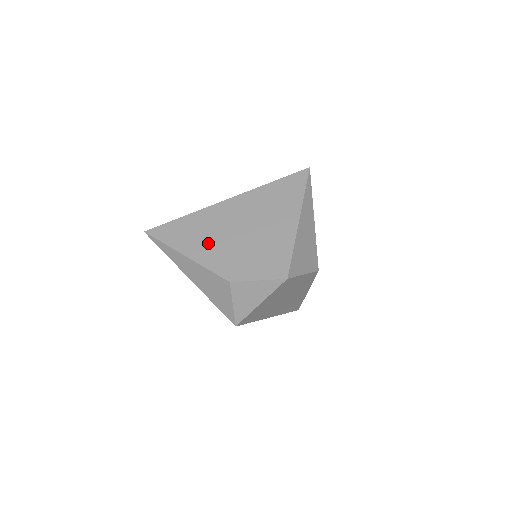
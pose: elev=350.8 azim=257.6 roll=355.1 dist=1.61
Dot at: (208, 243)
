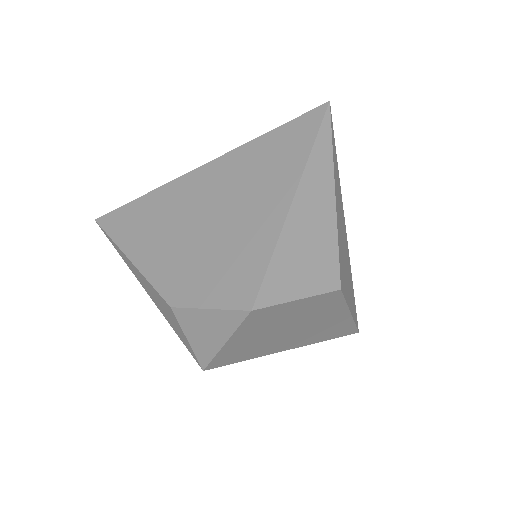
Dot at: (159, 239)
